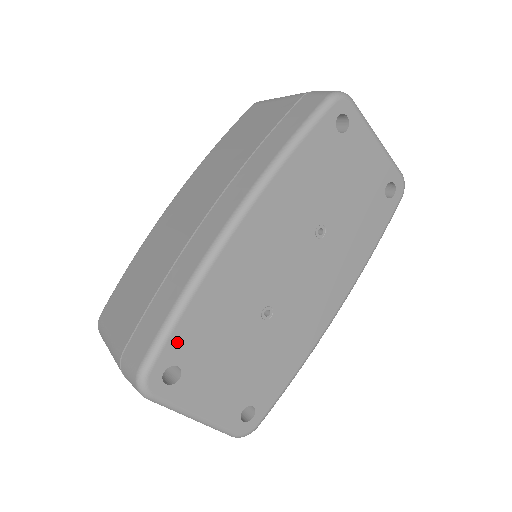
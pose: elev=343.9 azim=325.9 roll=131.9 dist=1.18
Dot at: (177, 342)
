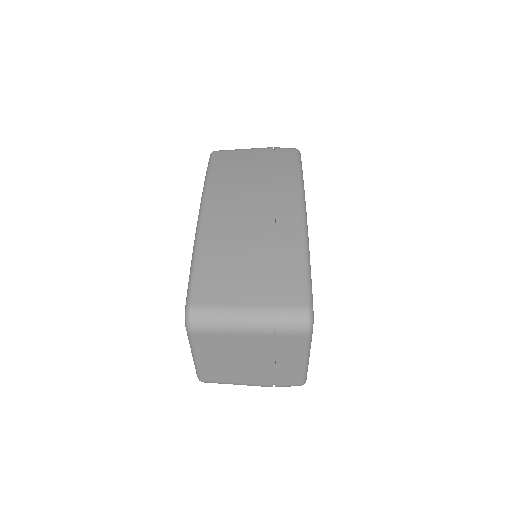
Dot at: occluded
